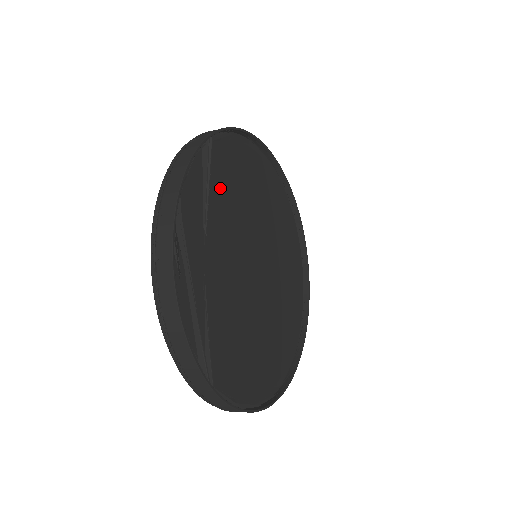
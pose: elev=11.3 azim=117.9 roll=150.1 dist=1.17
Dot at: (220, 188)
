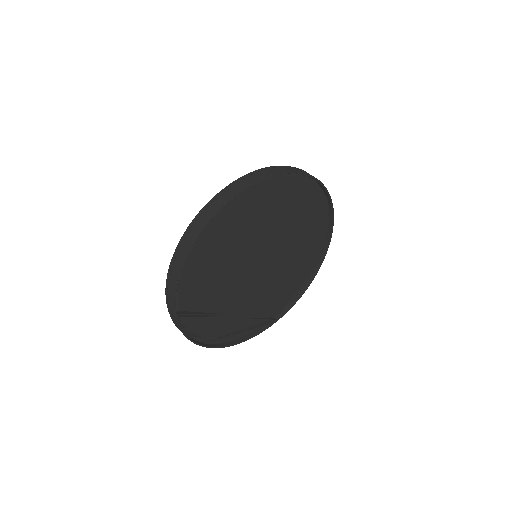
Dot at: (205, 297)
